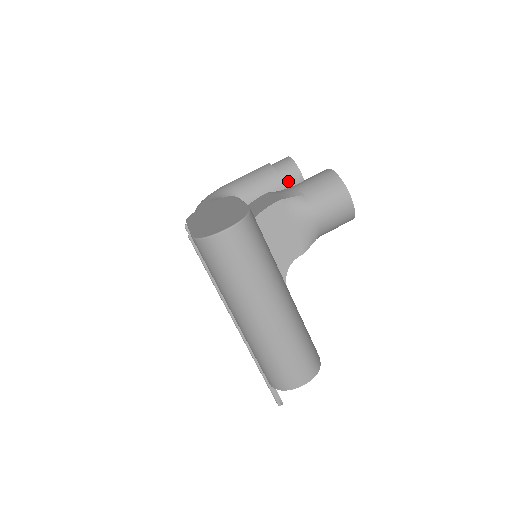
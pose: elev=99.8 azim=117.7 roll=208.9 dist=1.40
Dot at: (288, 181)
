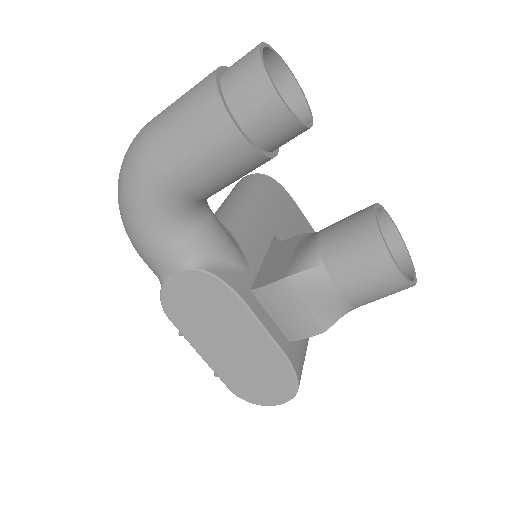
Dot at: occluded
